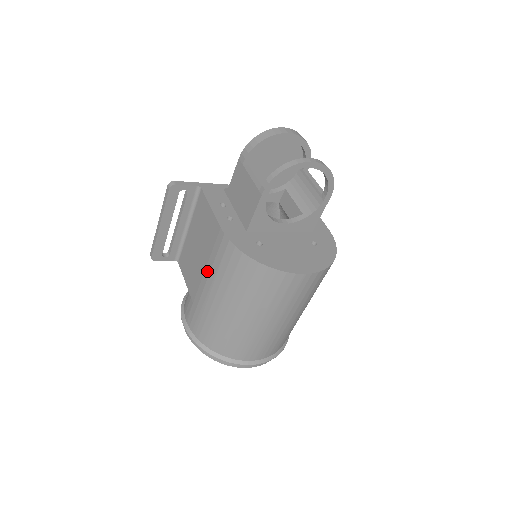
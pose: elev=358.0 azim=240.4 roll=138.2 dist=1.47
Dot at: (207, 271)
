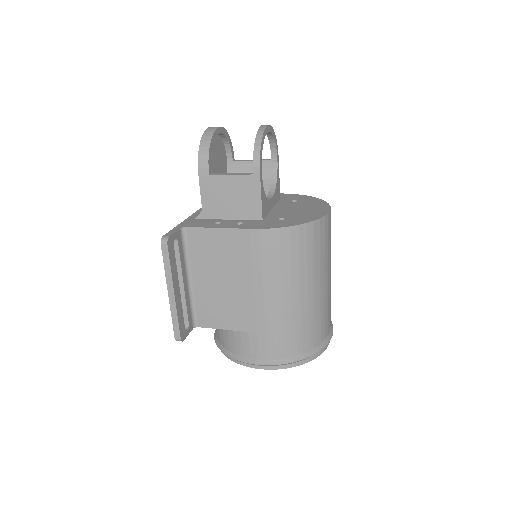
Dot at: (258, 284)
